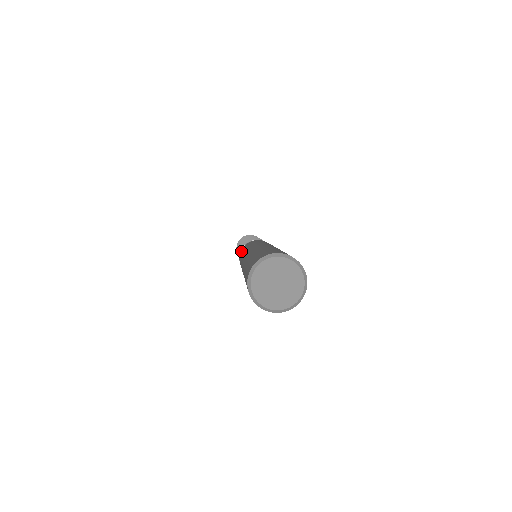
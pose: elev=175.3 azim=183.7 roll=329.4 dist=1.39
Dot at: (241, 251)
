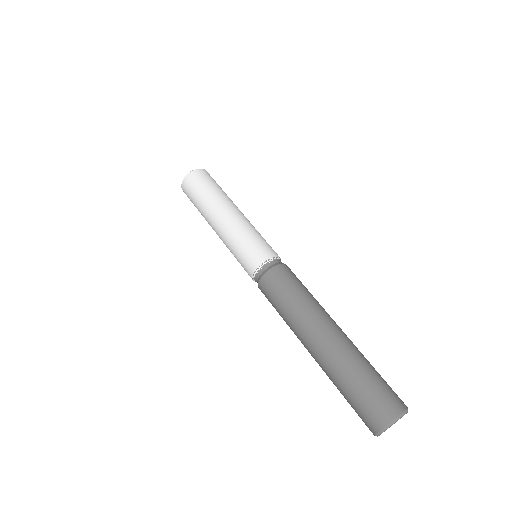
Dot at: (275, 278)
